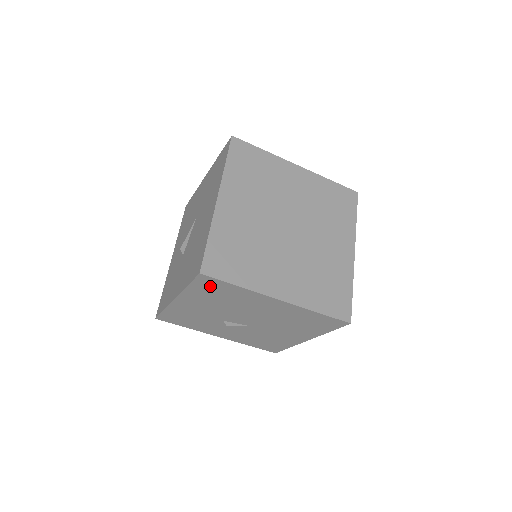
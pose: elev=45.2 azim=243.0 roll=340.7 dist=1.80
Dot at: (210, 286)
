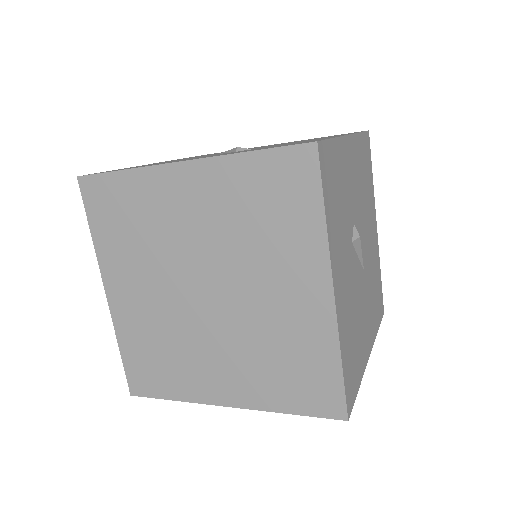
Dot at: occluded
